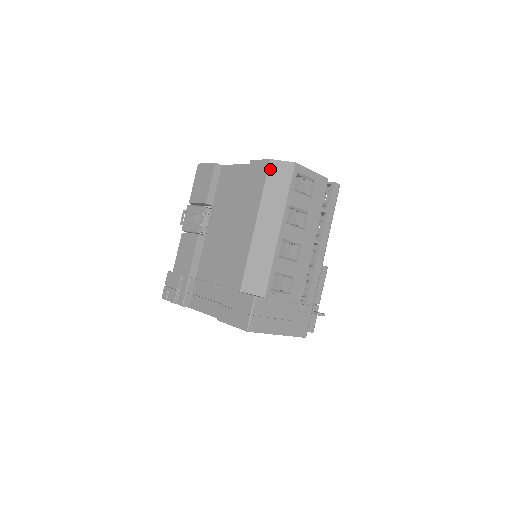
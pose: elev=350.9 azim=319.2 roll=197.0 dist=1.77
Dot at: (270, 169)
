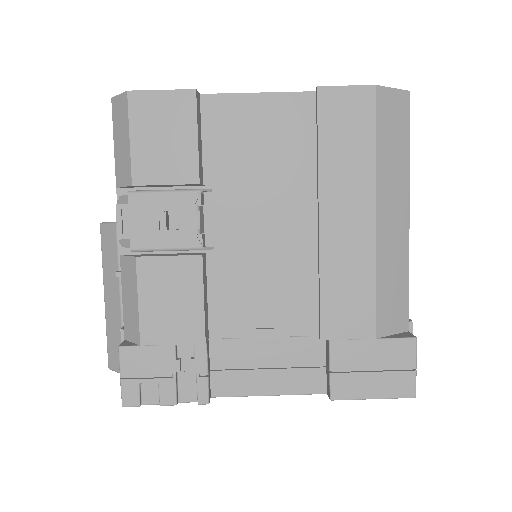
Dot at: (379, 105)
